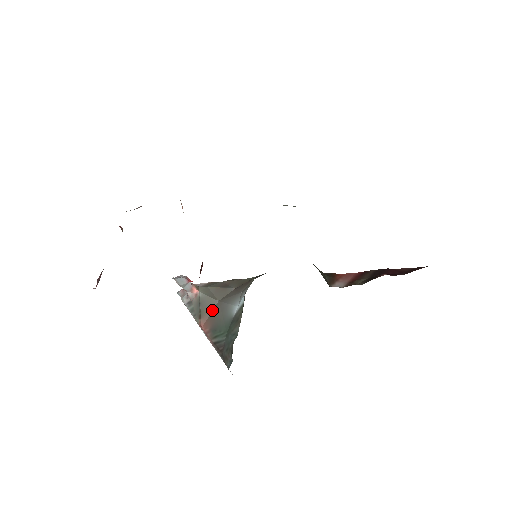
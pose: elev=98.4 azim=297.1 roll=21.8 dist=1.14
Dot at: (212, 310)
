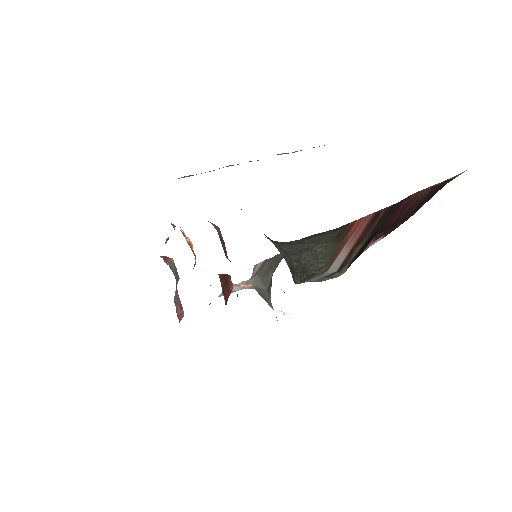
Dot at: occluded
